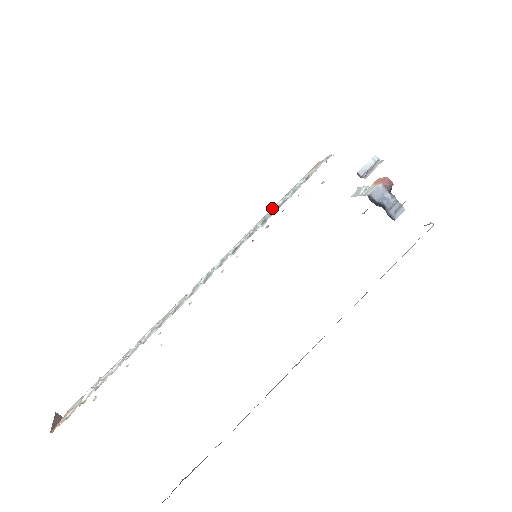
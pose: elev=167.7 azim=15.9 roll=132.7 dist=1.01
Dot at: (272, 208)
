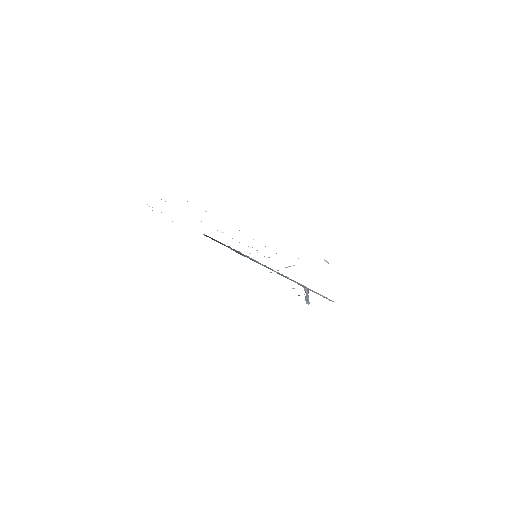
Dot at: occluded
